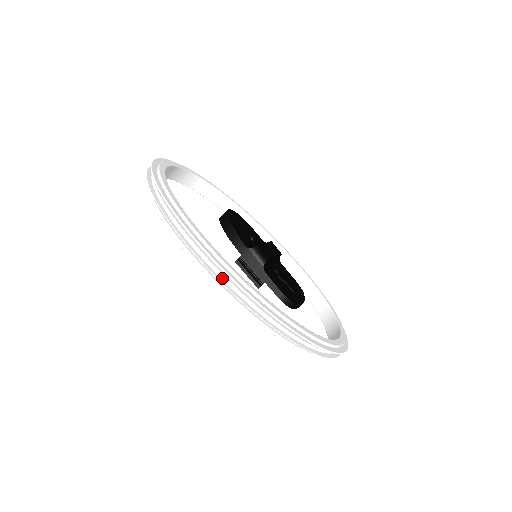
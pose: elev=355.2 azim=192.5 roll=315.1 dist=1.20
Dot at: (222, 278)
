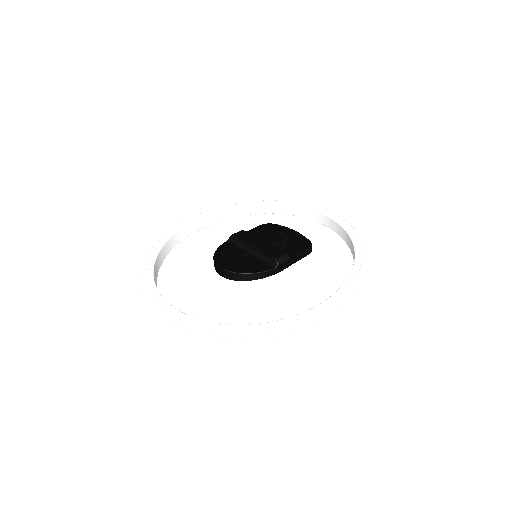
Dot at: occluded
